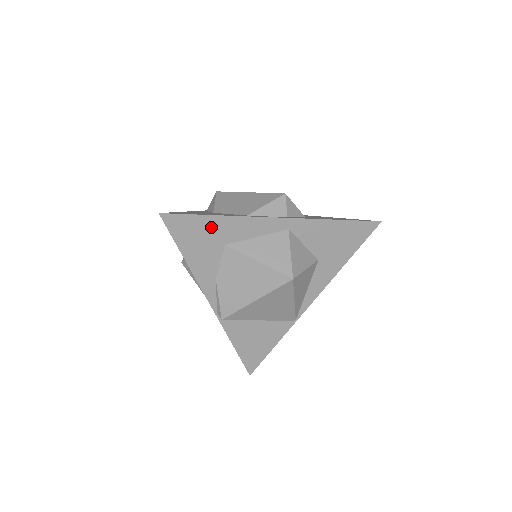
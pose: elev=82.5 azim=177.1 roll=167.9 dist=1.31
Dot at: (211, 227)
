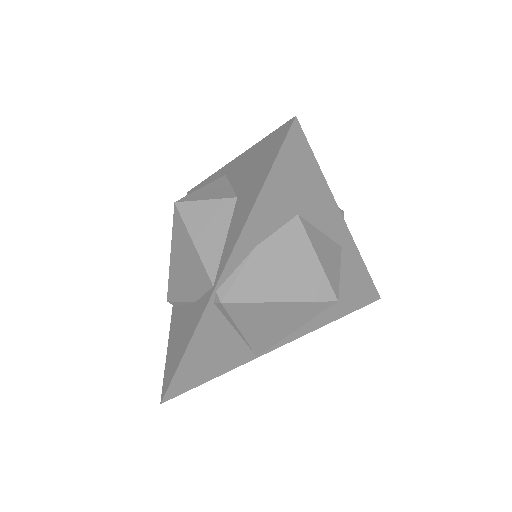
Dot at: (309, 182)
